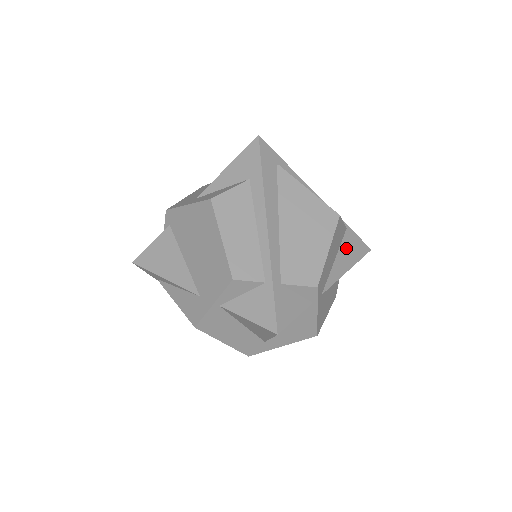
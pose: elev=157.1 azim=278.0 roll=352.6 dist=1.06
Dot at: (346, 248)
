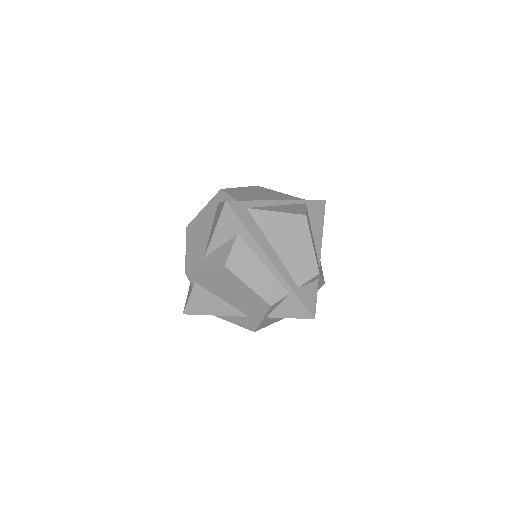
Dot at: (313, 219)
